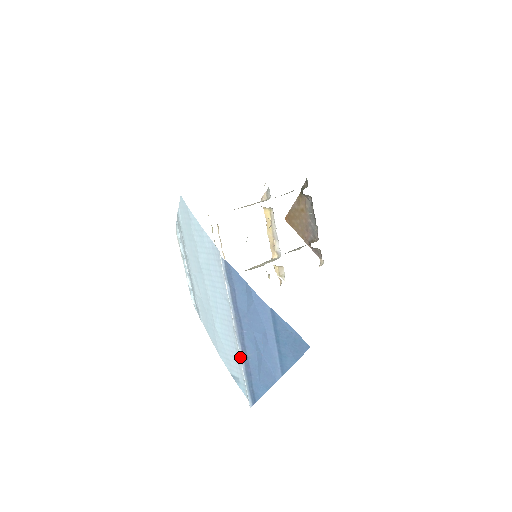
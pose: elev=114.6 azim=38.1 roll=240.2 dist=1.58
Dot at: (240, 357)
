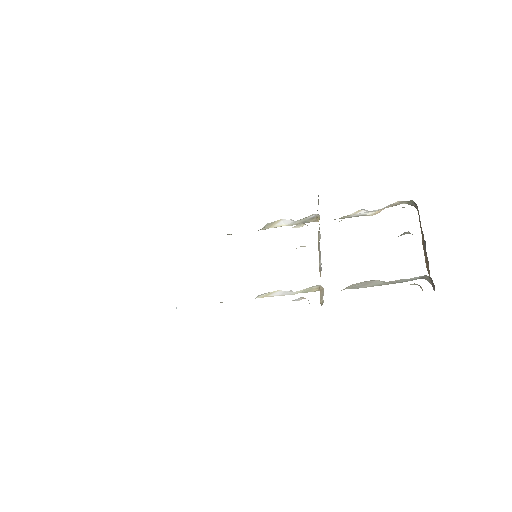
Dot at: occluded
